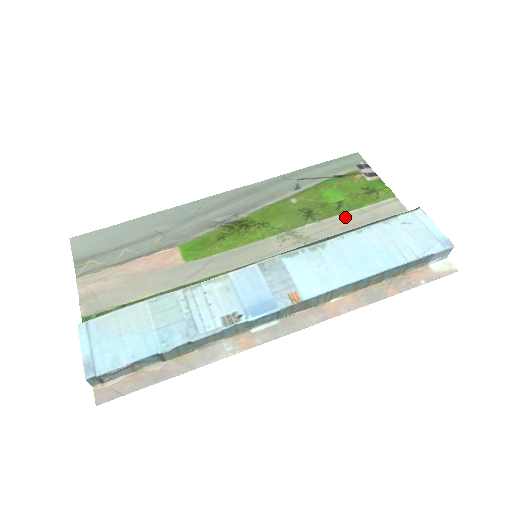
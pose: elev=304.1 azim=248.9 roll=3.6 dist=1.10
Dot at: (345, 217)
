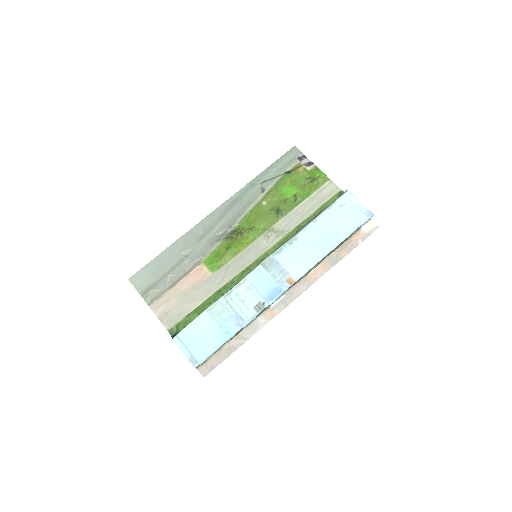
Dot at: (302, 207)
